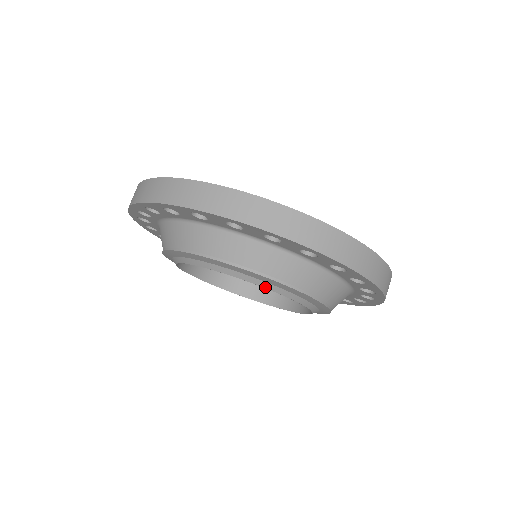
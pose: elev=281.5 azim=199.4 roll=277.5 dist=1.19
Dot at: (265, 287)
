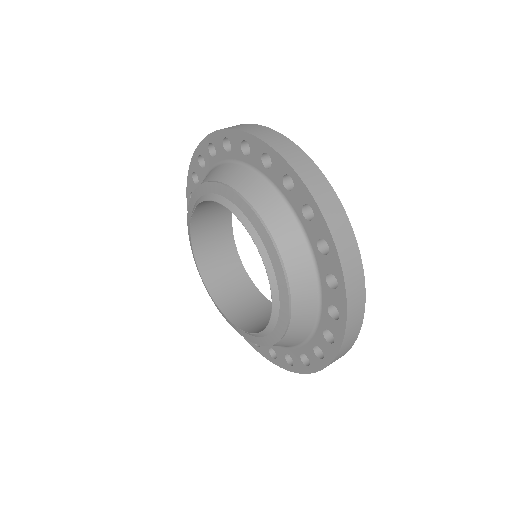
Dot at: (217, 201)
